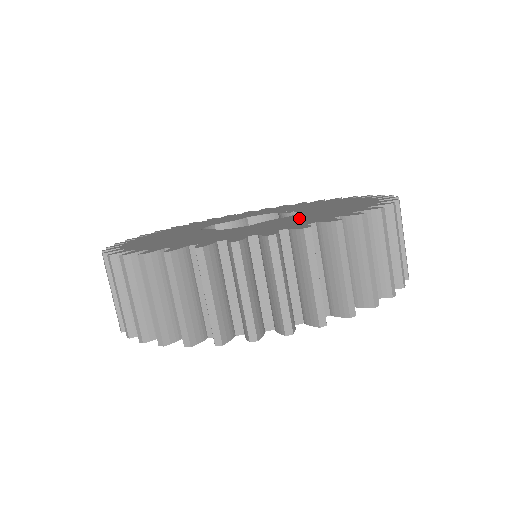
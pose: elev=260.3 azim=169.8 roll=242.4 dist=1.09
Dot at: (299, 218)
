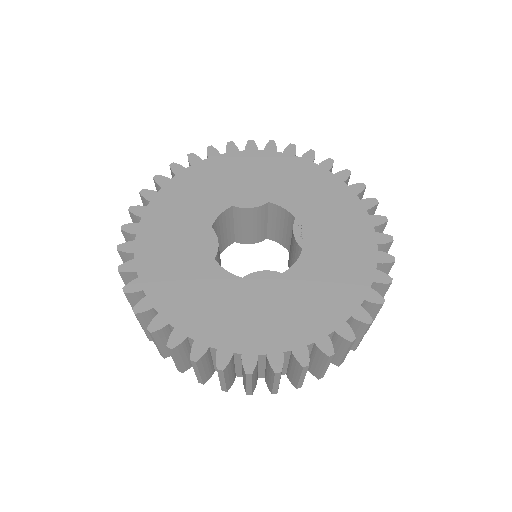
Dot at: (276, 305)
